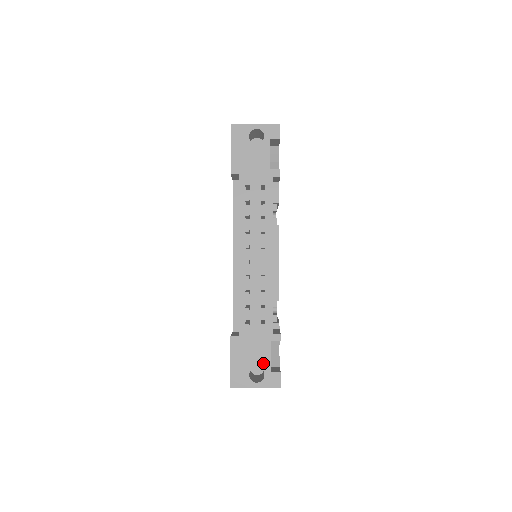
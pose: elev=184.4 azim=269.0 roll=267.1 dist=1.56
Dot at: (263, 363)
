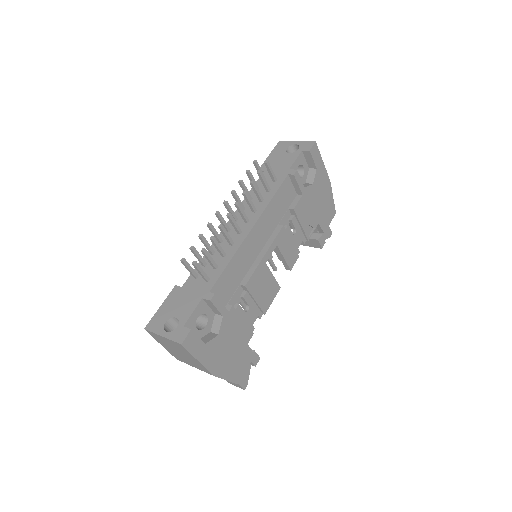
Dot at: (183, 316)
